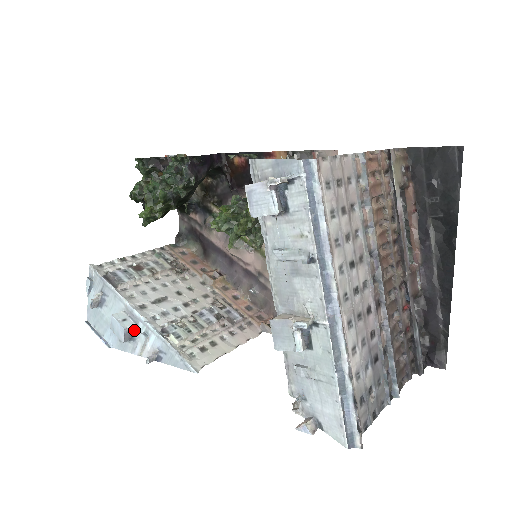
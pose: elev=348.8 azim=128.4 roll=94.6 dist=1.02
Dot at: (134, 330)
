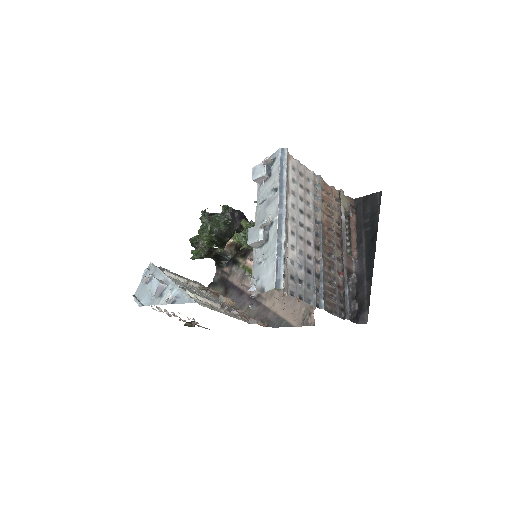
Dot at: (164, 290)
